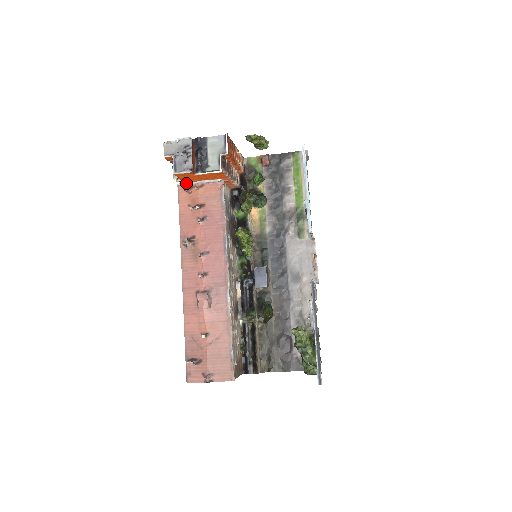
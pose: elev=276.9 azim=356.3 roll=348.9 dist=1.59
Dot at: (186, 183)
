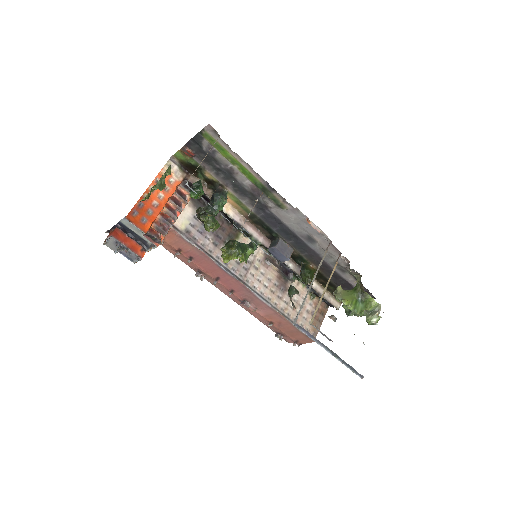
Dot at: occluded
